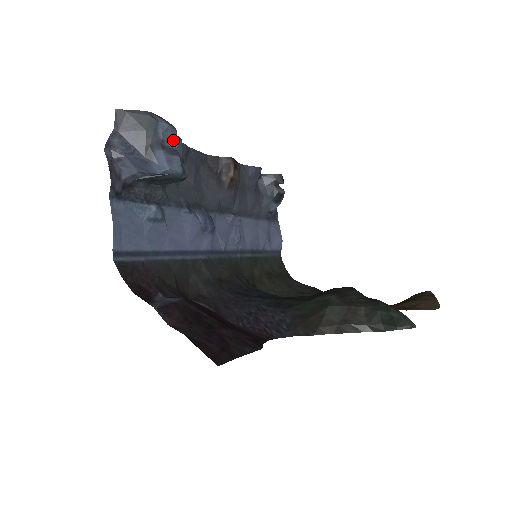
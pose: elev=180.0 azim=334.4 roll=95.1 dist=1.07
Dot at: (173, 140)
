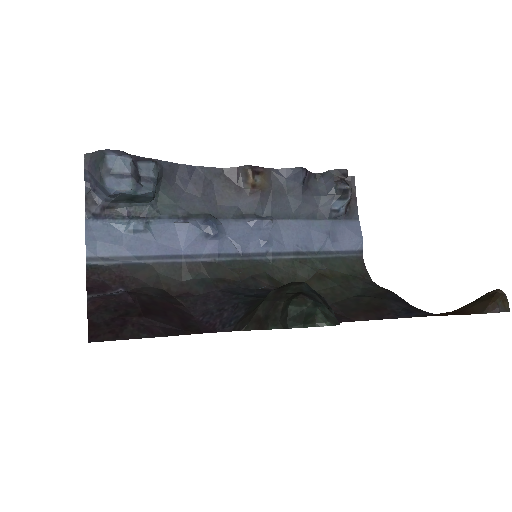
Dot at: (124, 166)
